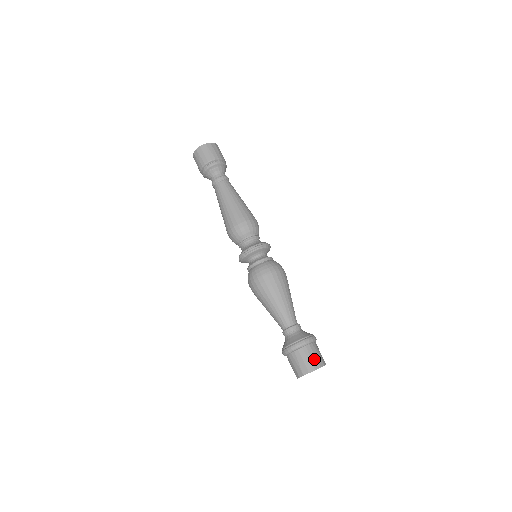
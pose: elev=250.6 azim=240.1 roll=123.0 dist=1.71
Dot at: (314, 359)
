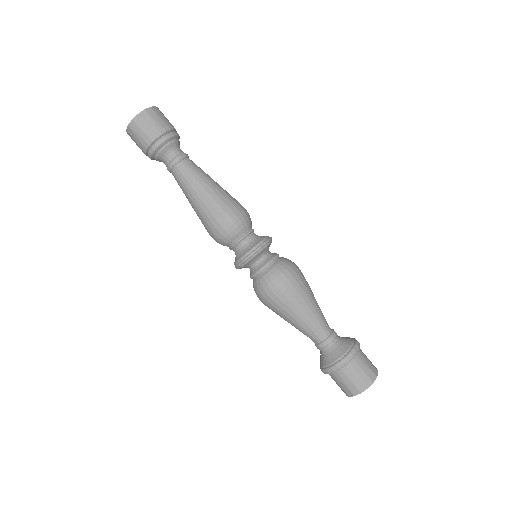
Dot at: (351, 385)
